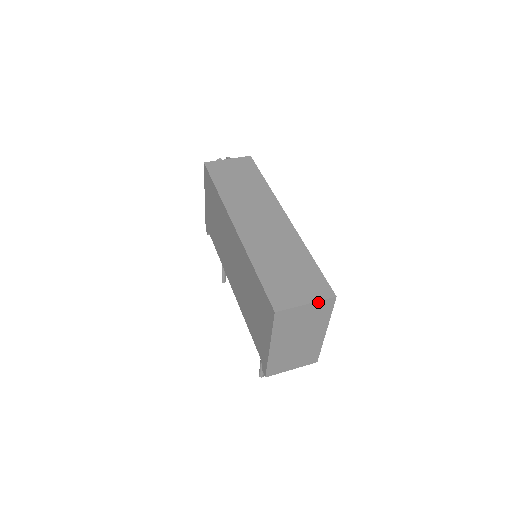
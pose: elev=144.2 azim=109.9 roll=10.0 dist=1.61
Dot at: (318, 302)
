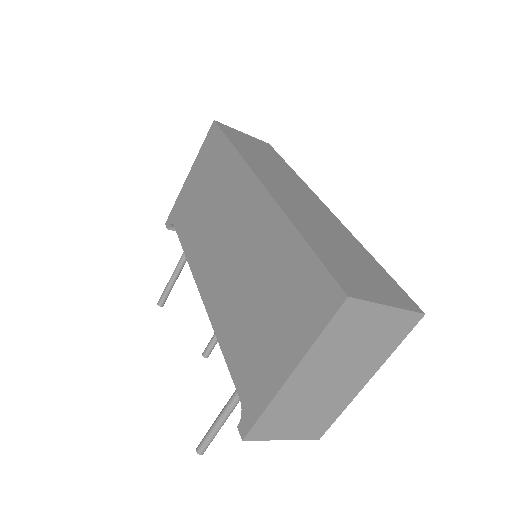
Dot at: (402, 311)
